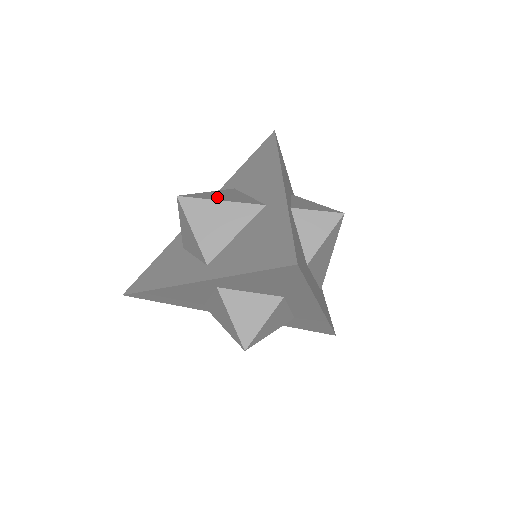
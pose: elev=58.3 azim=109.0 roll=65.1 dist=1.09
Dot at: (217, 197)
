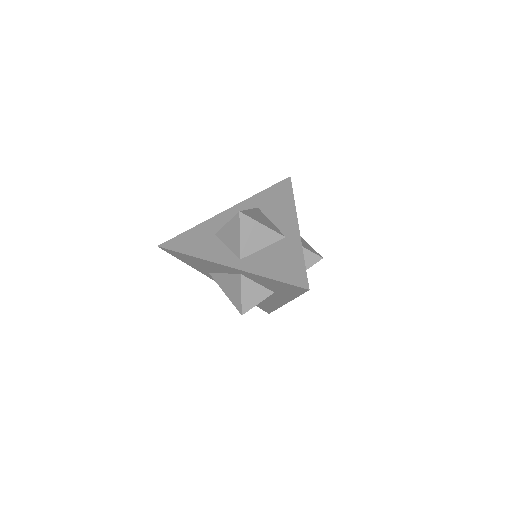
Dot at: (259, 219)
